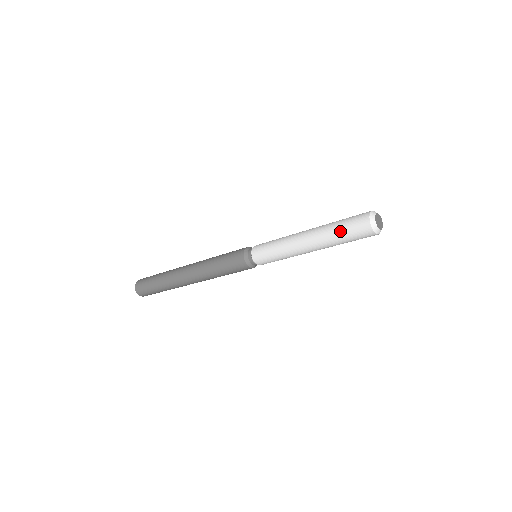
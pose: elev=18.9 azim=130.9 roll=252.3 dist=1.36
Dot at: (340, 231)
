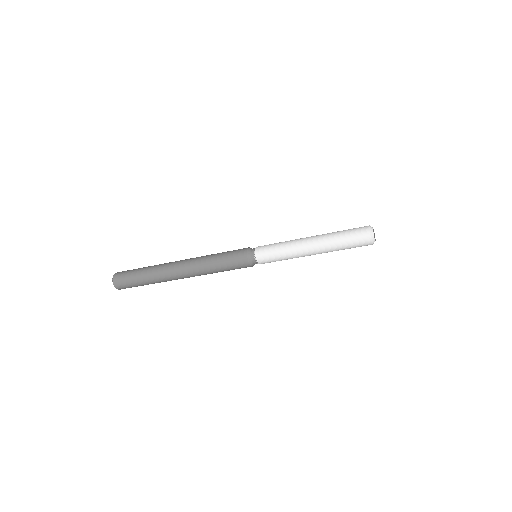
Dot at: (343, 236)
